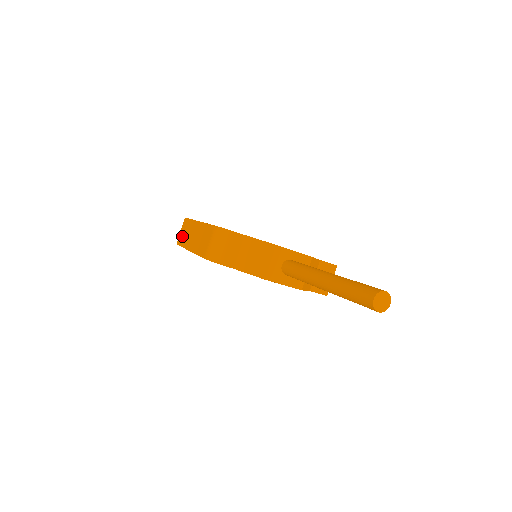
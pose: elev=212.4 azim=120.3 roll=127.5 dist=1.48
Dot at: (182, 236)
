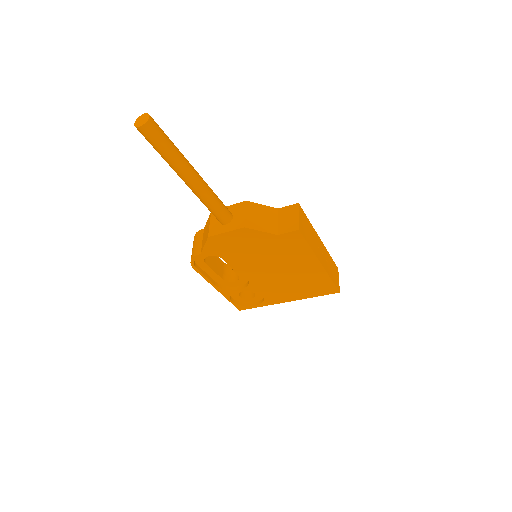
Dot at: occluded
